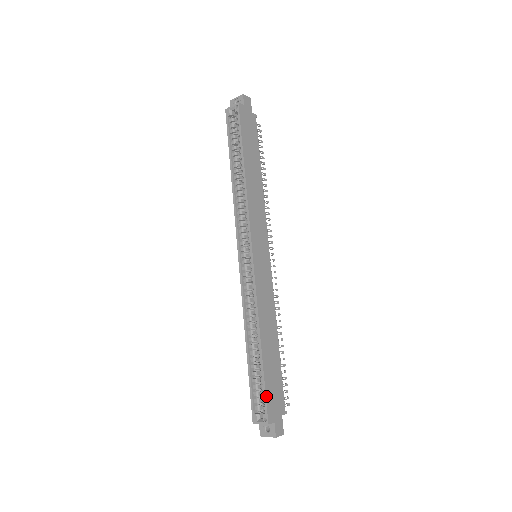
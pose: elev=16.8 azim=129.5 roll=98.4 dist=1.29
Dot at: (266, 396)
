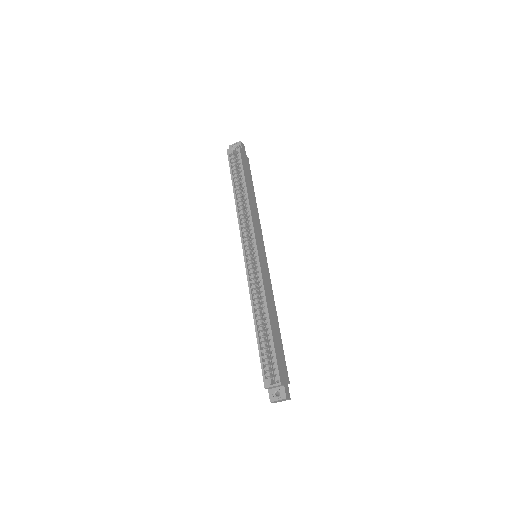
Dot at: (277, 361)
